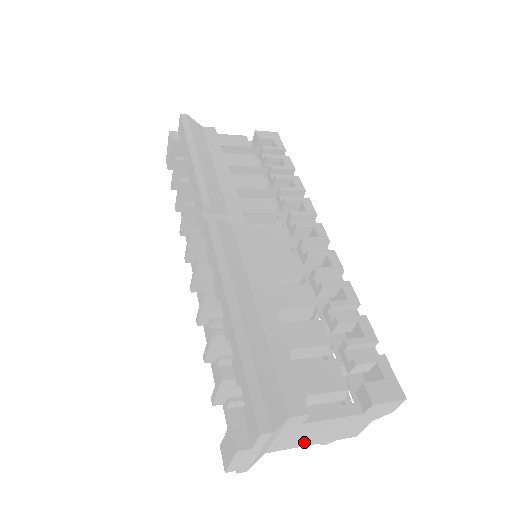
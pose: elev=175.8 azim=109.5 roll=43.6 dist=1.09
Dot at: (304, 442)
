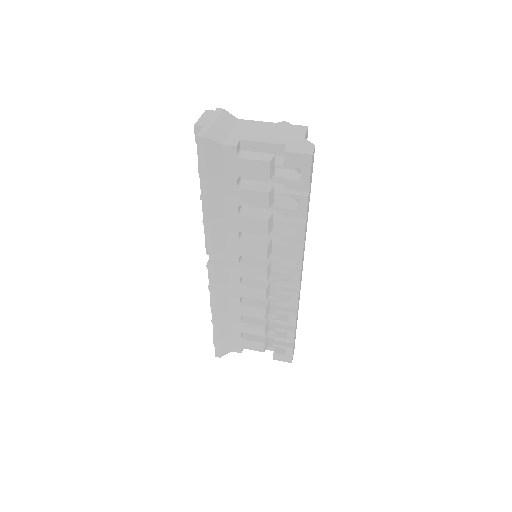
Dot at: occluded
